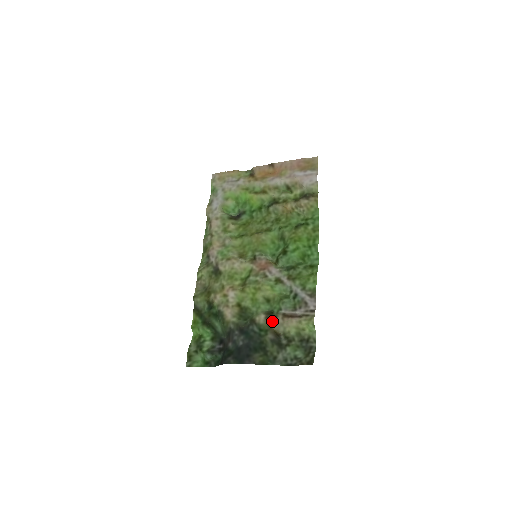
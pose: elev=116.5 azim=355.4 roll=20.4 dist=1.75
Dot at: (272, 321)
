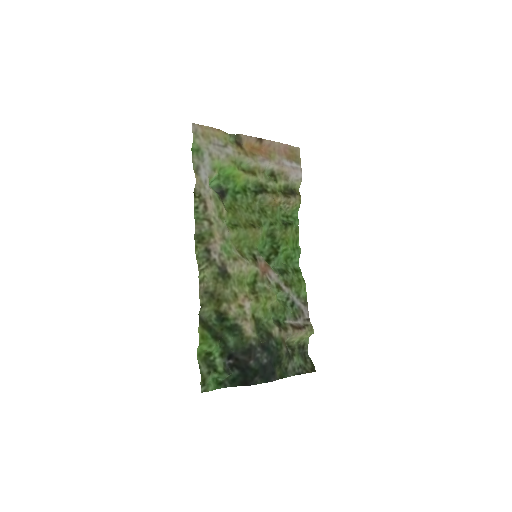
Dot at: (285, 334)
